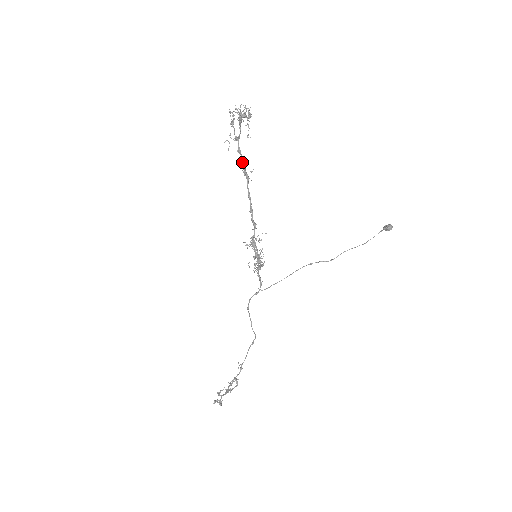
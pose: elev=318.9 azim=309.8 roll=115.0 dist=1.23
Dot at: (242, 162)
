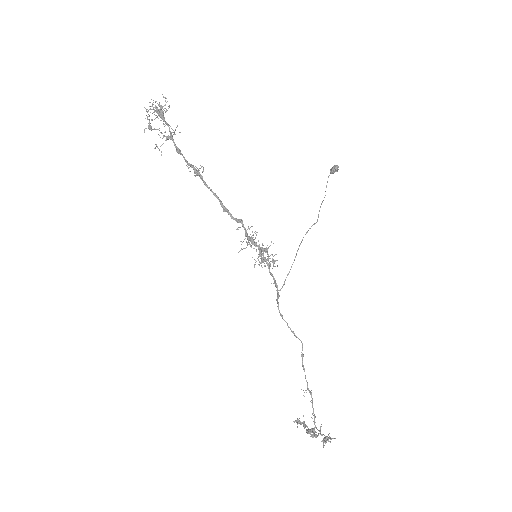
Dot at: (187, 162)
